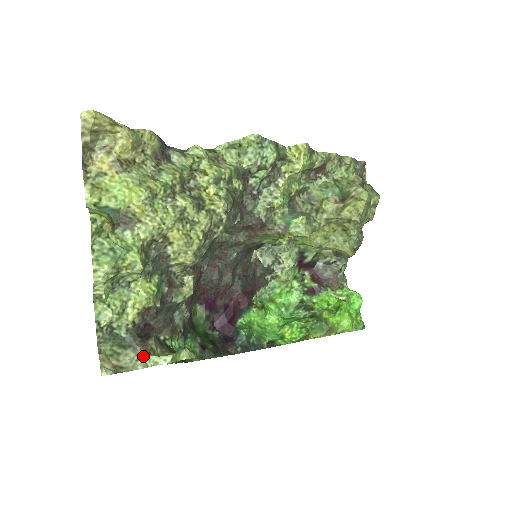
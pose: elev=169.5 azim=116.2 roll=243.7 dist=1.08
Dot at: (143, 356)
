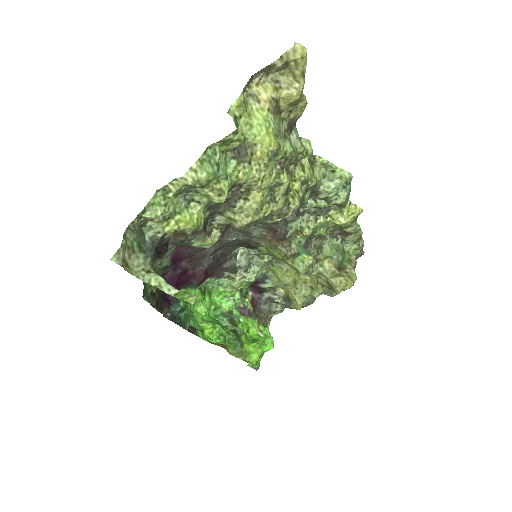
Dot at: (150, 270)
